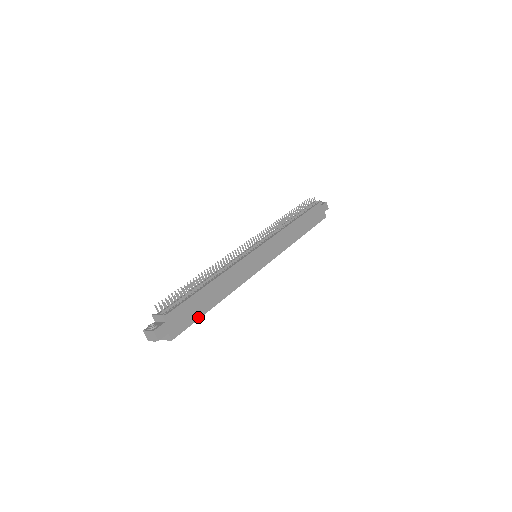
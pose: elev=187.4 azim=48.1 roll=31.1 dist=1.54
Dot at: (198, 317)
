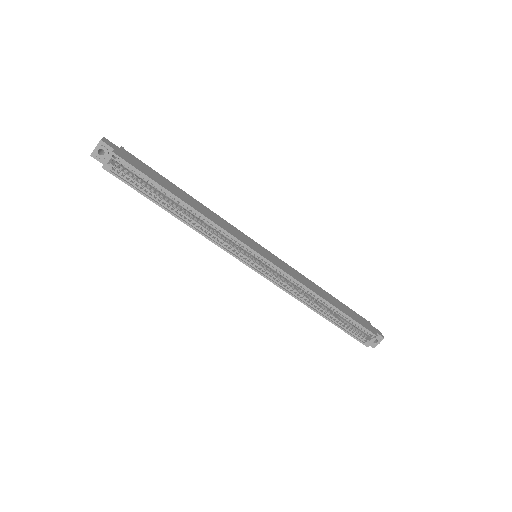
Dot at: (153, 180)
